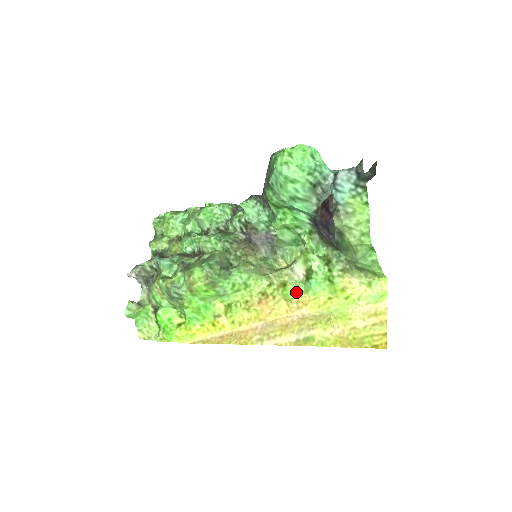
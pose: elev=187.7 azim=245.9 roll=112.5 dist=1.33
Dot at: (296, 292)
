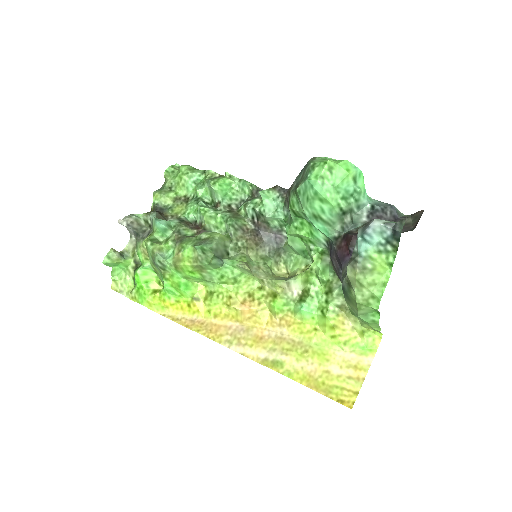
Dot at: (284, 308)
